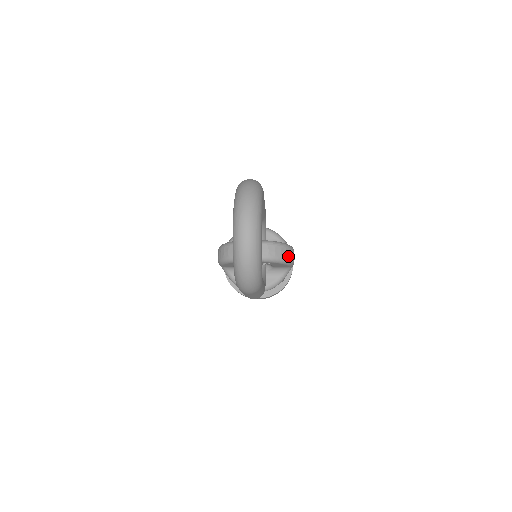
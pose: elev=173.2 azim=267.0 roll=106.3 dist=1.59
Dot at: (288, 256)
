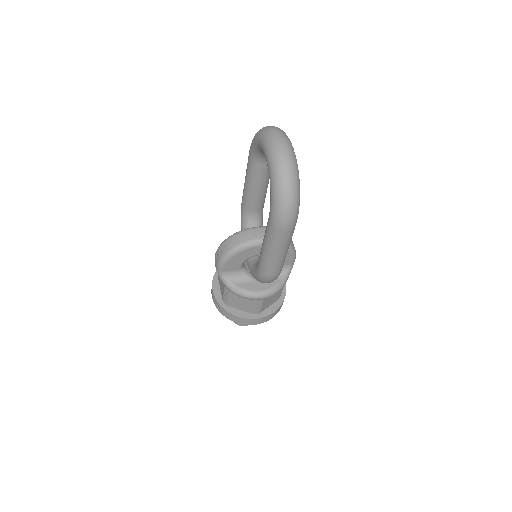
Dot at: (292, 244)
